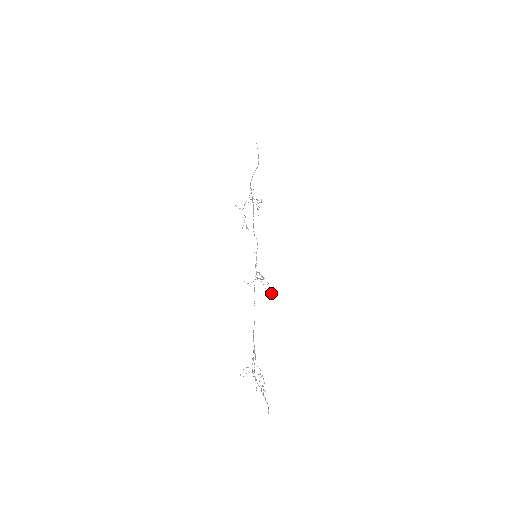
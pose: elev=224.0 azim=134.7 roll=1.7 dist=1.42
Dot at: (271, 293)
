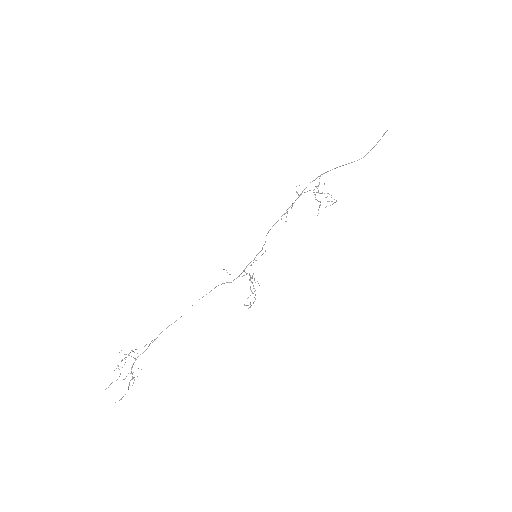
Dot at: occluded
